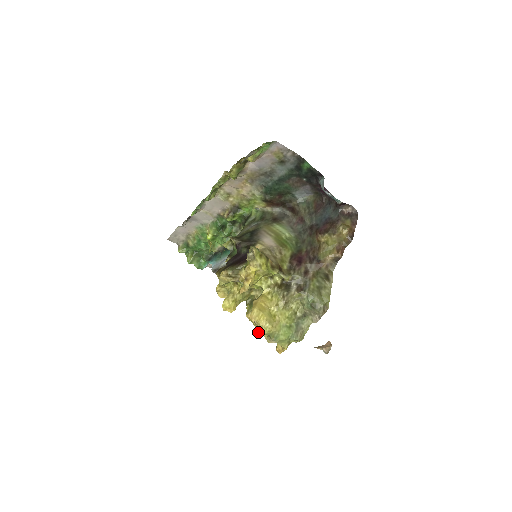
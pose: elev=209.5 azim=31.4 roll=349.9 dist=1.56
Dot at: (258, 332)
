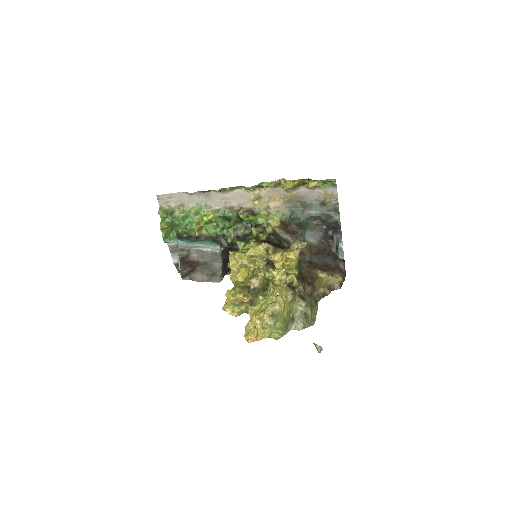
Dot at: (275, 306)
